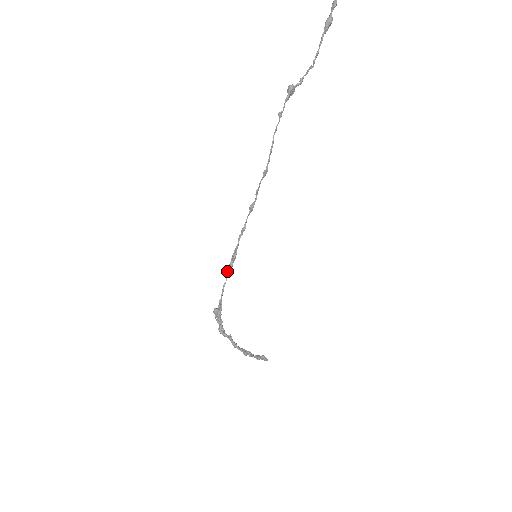
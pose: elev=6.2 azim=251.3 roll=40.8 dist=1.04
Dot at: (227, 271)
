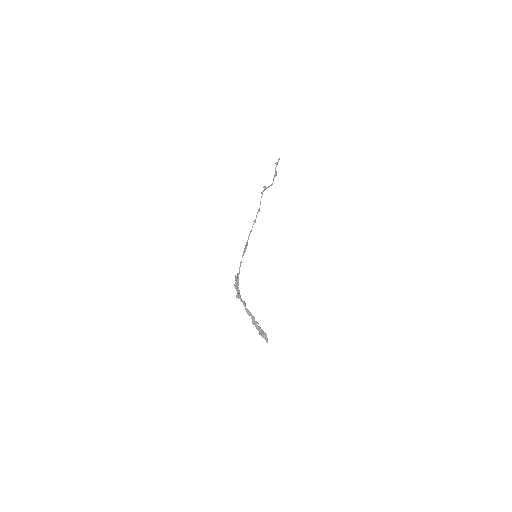
Dot at: occluded
